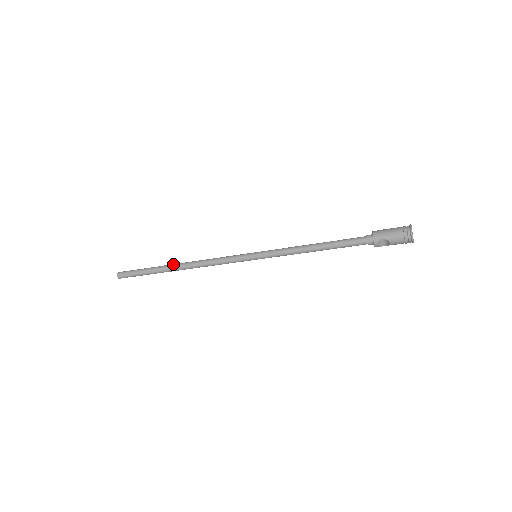
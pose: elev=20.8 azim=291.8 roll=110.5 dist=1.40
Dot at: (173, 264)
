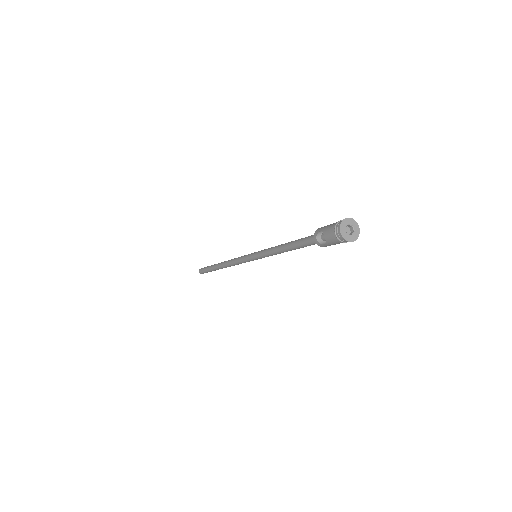
Dot at: occluded
